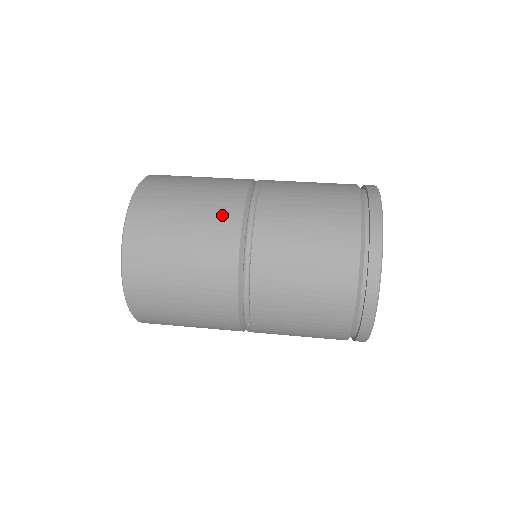
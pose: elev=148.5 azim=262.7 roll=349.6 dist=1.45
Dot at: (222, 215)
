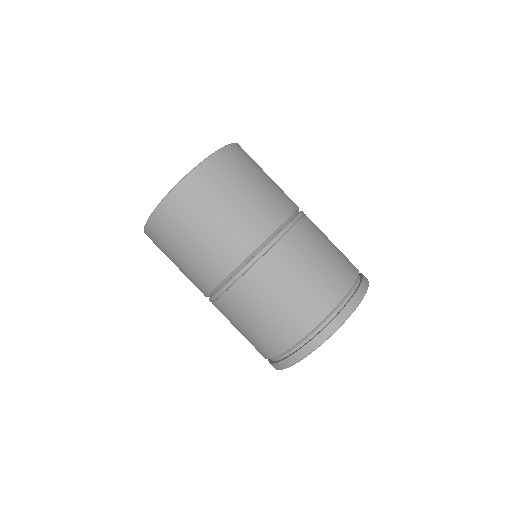
Dot at: (220, 259)
